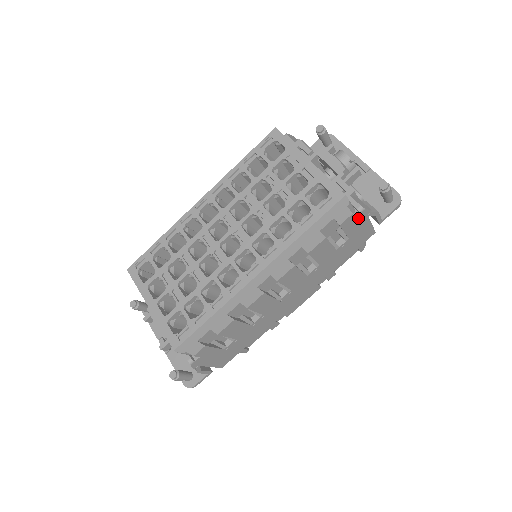
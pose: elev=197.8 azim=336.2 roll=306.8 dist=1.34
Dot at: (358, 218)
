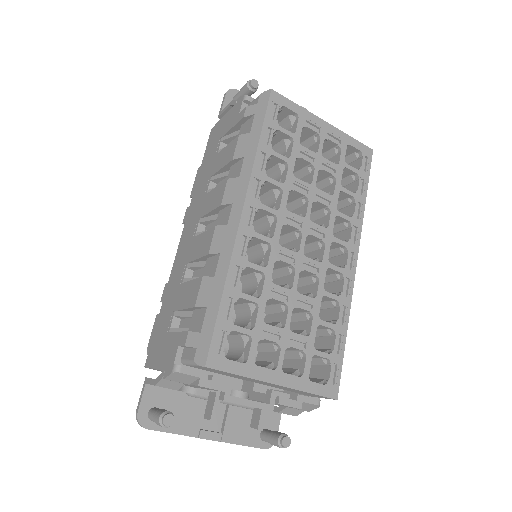
Dot at: occluded
